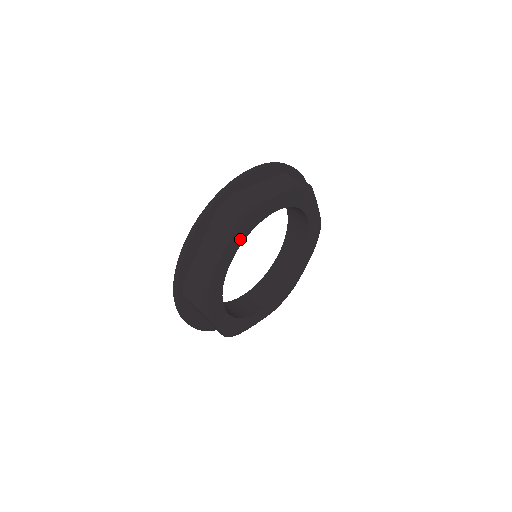
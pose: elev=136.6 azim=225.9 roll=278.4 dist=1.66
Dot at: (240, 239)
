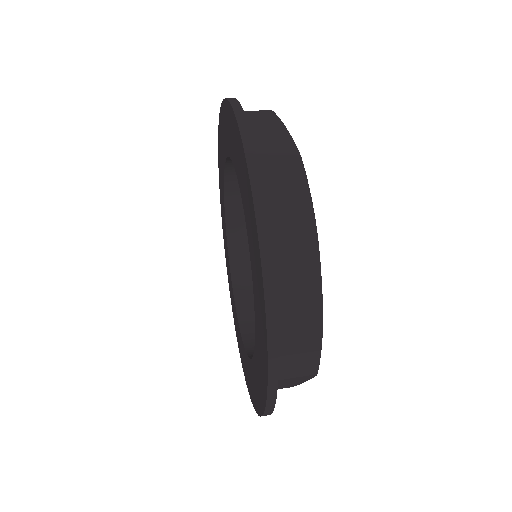
Dot at: occluded
